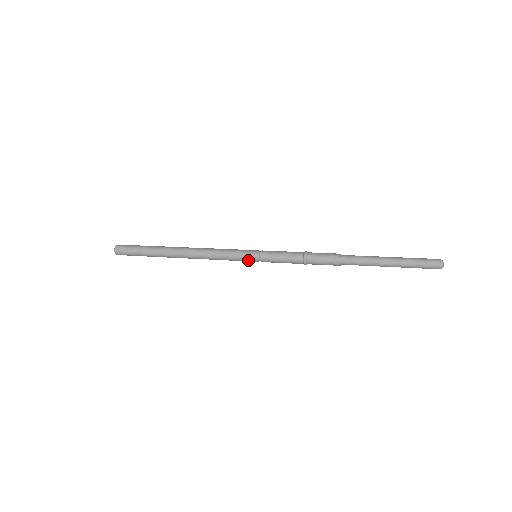
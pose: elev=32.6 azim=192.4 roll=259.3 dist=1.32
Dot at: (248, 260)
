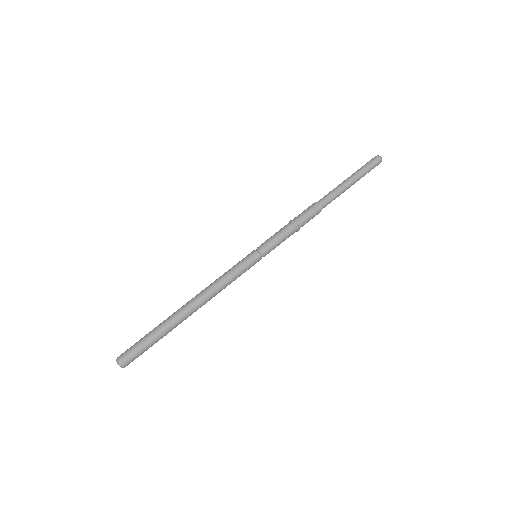
Dot at: (253, 262)
